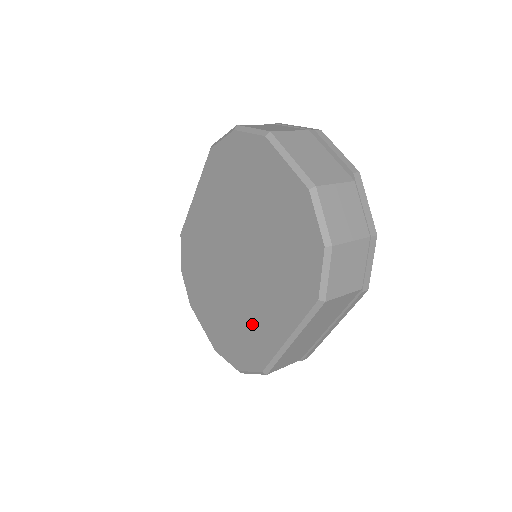
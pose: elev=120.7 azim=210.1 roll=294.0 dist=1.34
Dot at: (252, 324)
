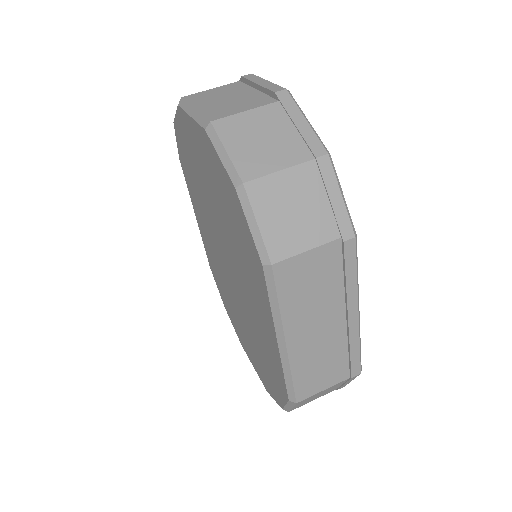
Dot at: (261, 338)
